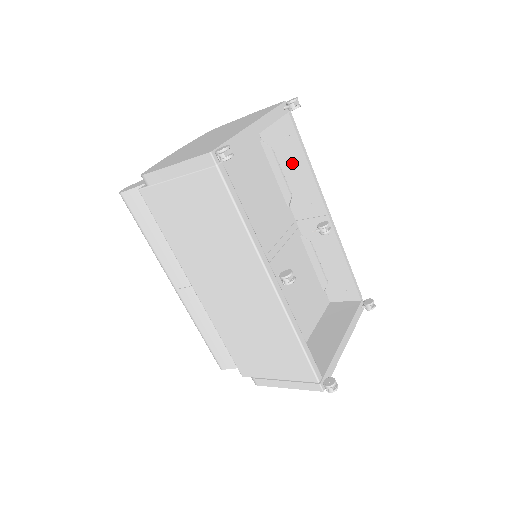
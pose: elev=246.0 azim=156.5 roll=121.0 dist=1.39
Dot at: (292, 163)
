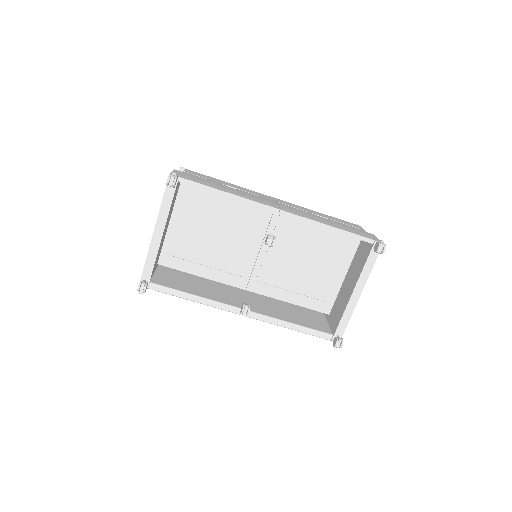
Dot at: occluded
